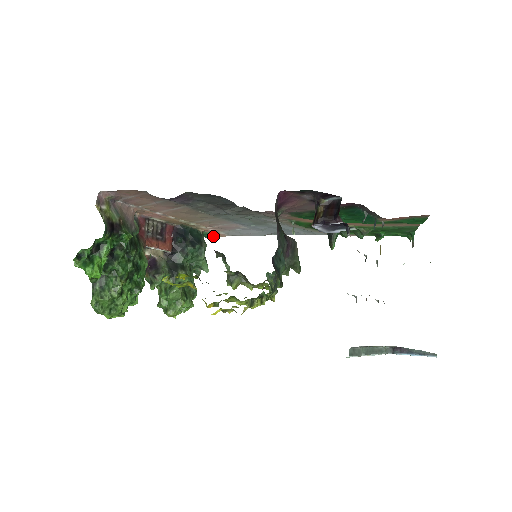
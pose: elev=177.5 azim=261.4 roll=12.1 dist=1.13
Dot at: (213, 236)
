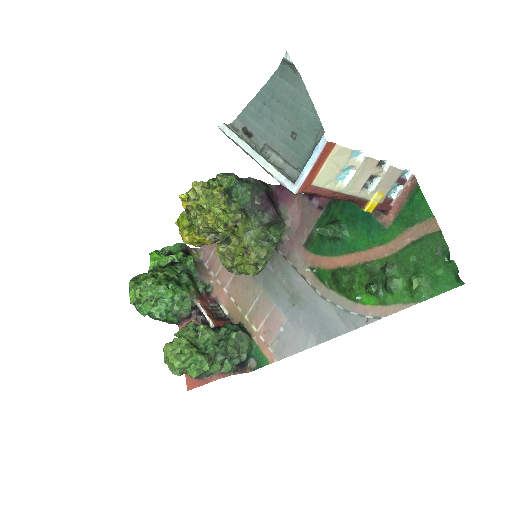
Dot at: (264, 358)
